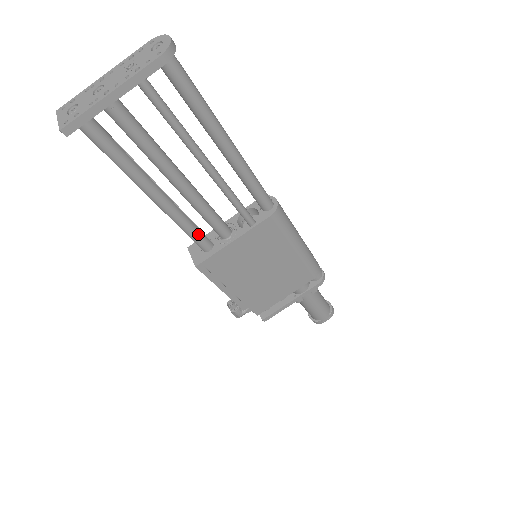
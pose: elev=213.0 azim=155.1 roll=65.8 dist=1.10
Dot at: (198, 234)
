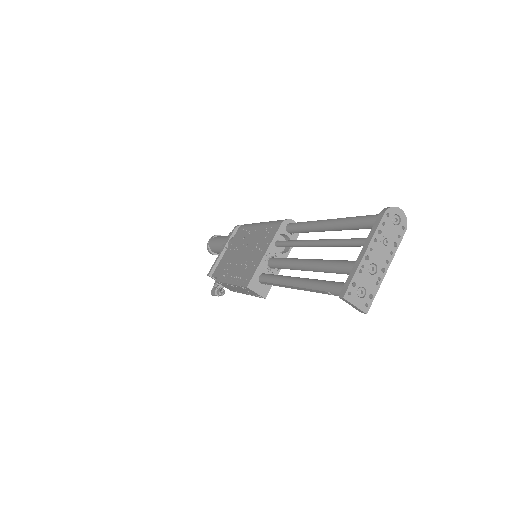
Dot at: occluded
